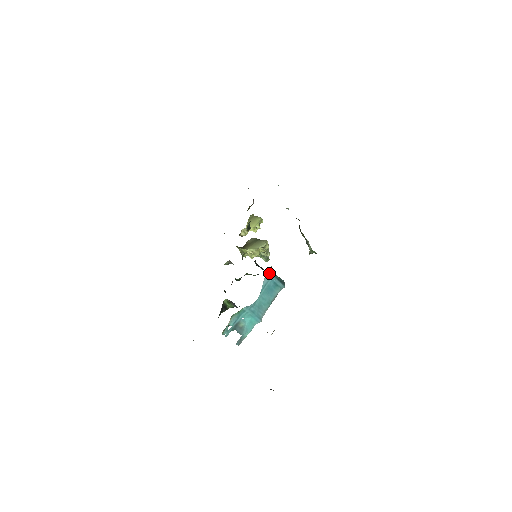
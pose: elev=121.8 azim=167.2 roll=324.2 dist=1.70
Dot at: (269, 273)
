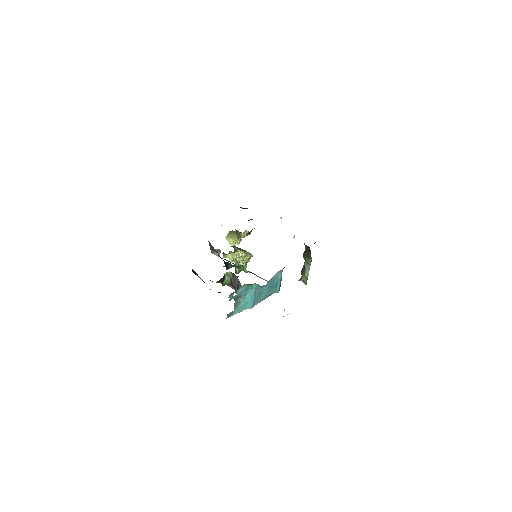
Dot at: (282, 270)
